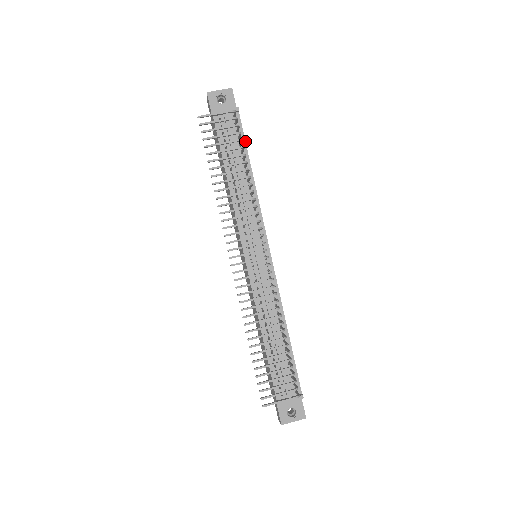
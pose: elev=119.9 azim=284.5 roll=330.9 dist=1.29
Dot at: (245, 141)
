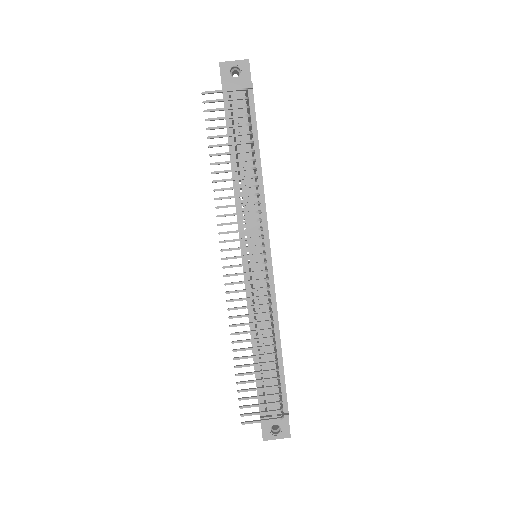
Dot at: (256, 124)
